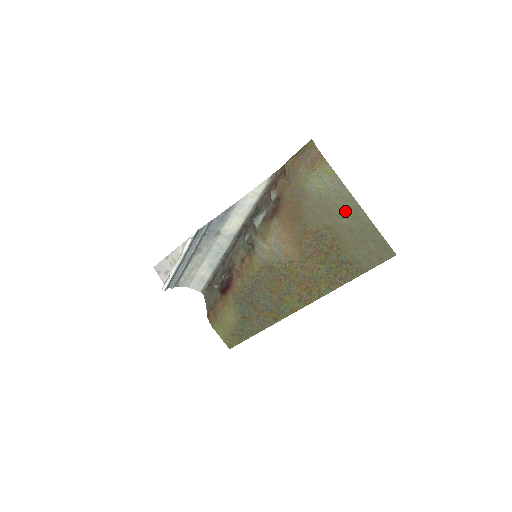
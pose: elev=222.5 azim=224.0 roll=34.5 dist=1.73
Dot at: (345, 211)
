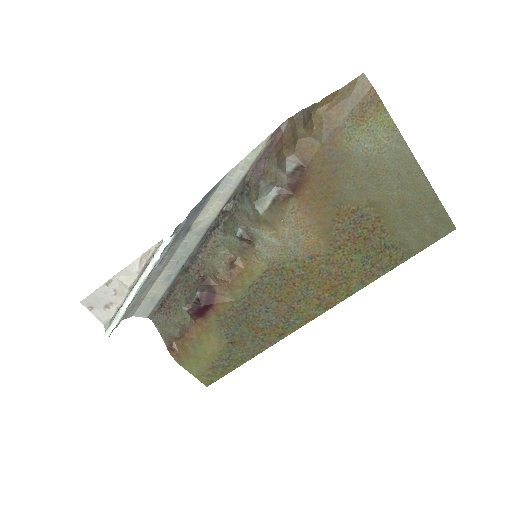
Dot at: (400, 179)
